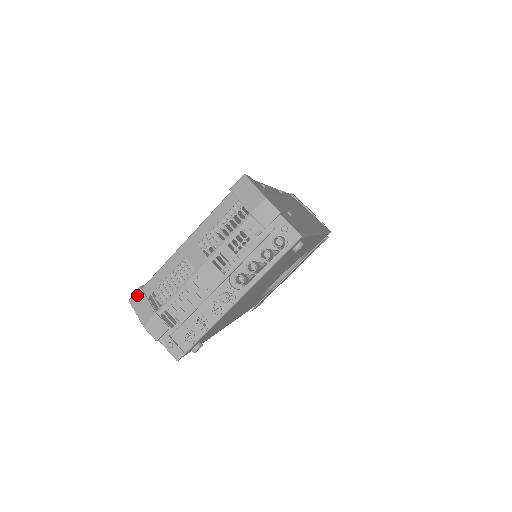
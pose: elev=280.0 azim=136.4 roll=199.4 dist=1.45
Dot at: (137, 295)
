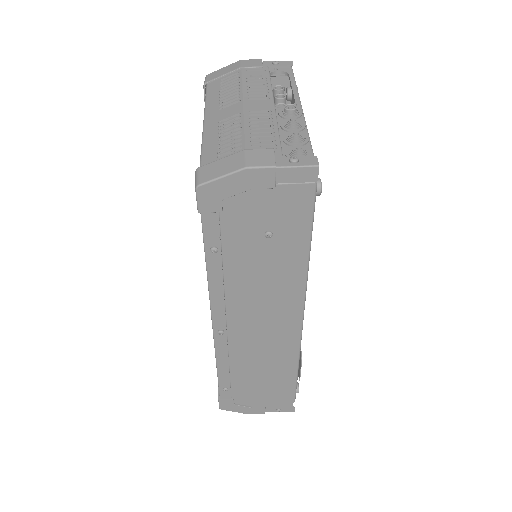
Dot at: (202, 172)
